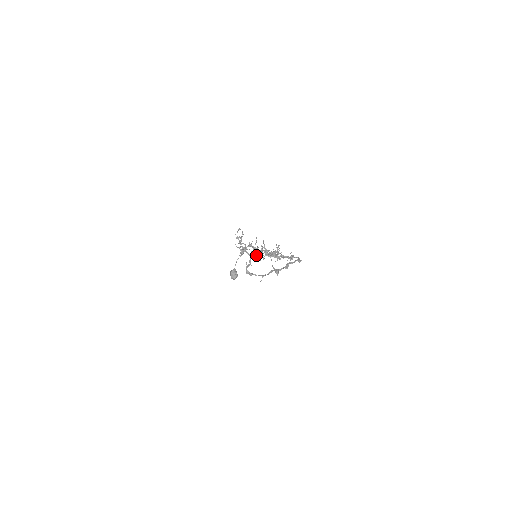
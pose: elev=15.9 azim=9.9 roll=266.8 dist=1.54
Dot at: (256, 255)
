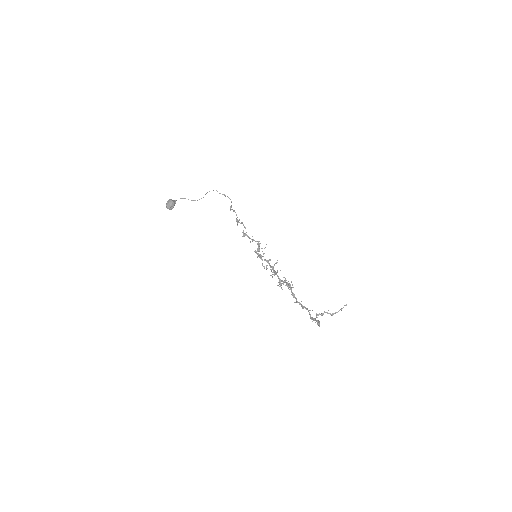
Dot at: (260, 258)
